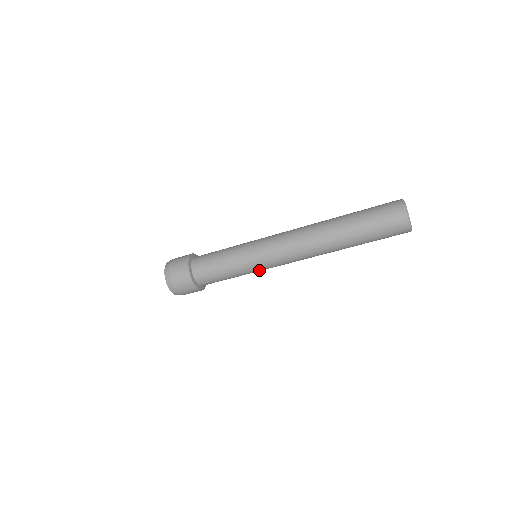
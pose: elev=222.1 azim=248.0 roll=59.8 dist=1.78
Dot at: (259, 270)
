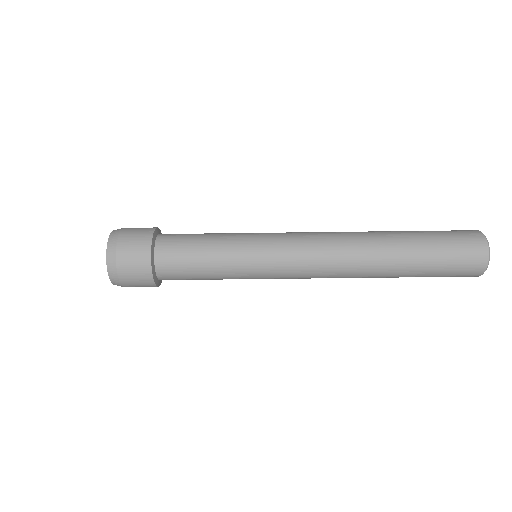
Dot at: (257, 276)
